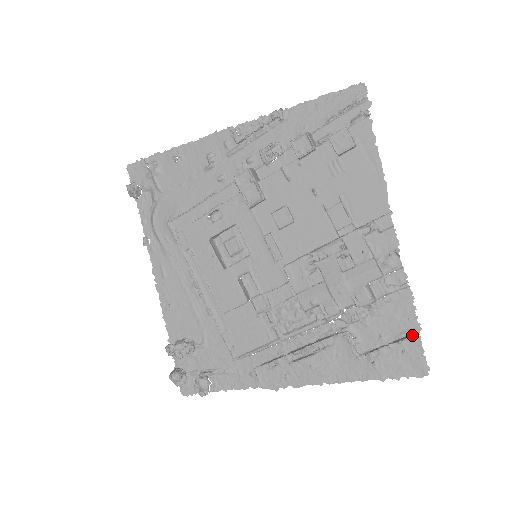
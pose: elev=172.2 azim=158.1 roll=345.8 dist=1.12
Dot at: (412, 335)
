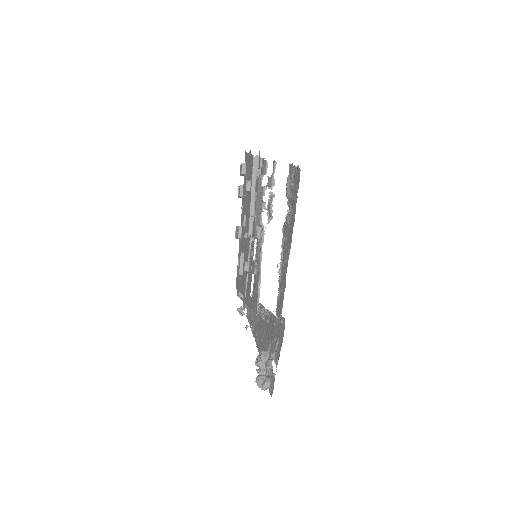
Dot at: occluded
